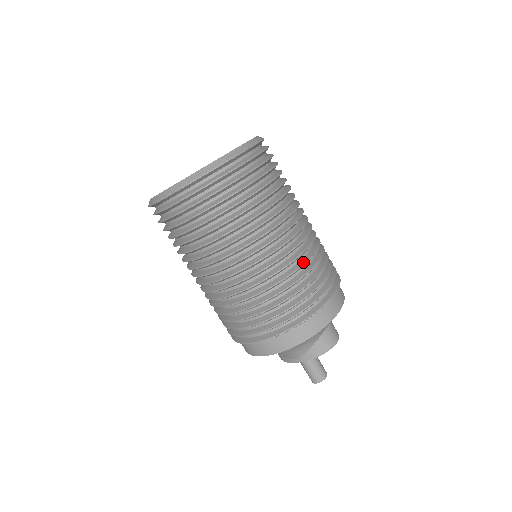
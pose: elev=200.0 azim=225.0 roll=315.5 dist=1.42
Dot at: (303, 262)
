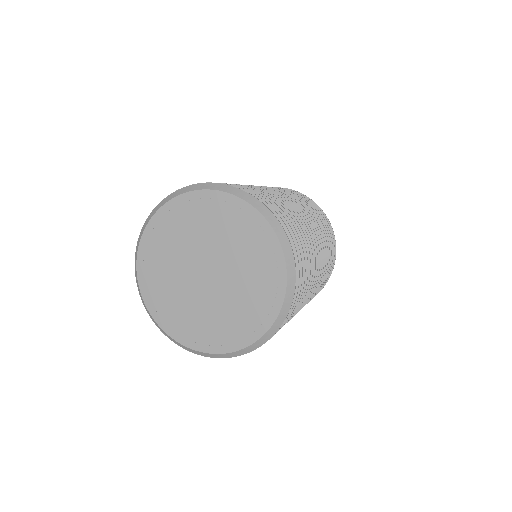
Dot at: (325, 269)
